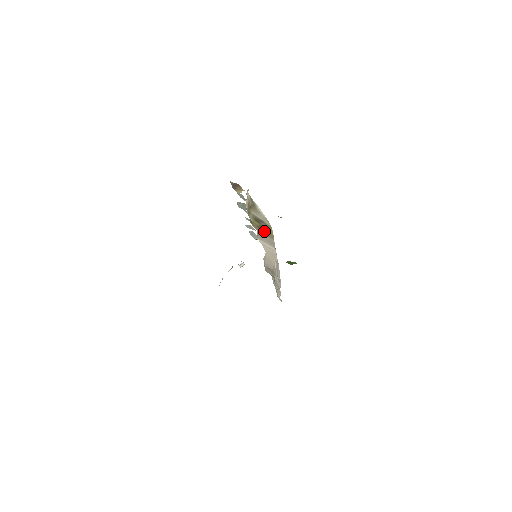
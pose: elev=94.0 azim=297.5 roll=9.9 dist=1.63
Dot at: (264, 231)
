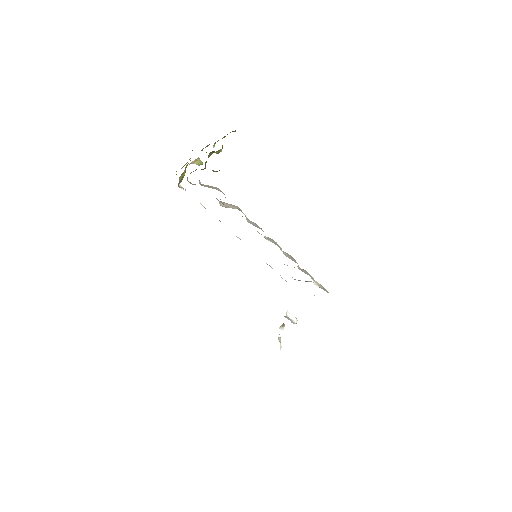
Dot at: occluded
